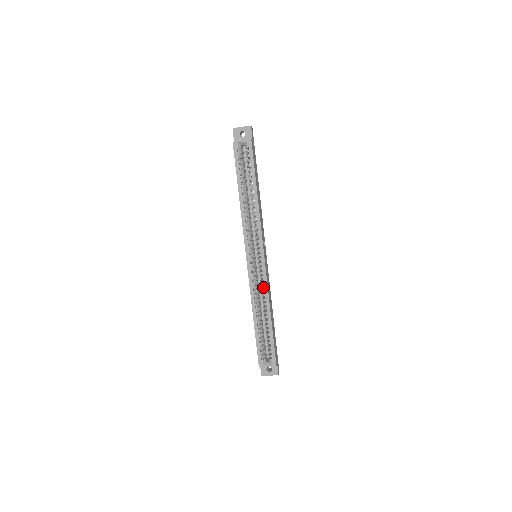
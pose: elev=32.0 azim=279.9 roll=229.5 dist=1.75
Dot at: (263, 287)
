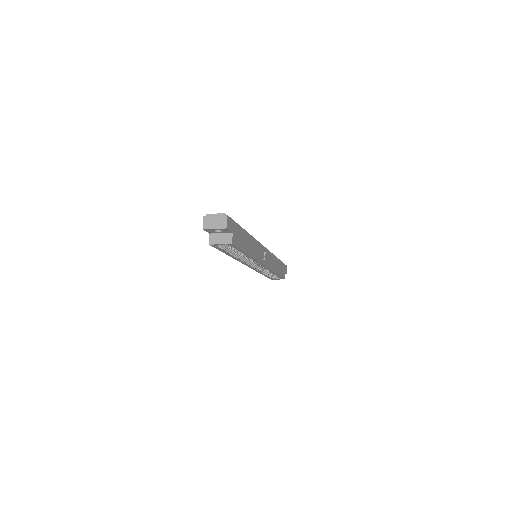
Dot at: occluded
